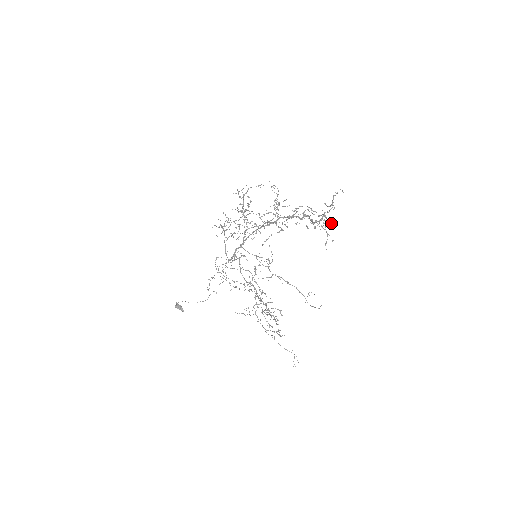
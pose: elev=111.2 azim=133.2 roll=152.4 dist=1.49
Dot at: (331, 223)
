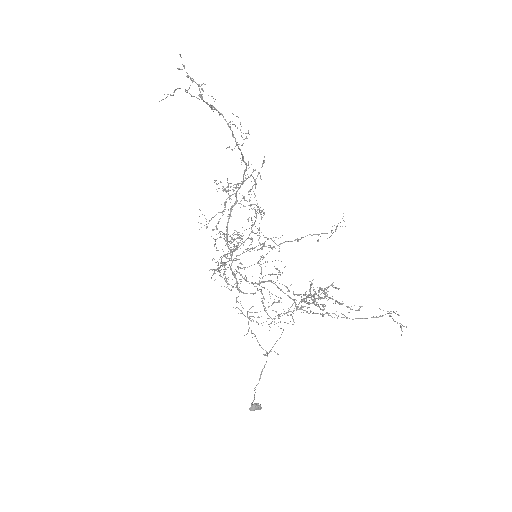
Dot at: occluded
